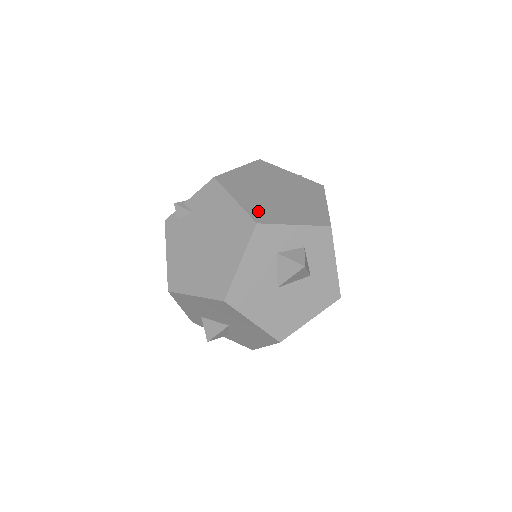
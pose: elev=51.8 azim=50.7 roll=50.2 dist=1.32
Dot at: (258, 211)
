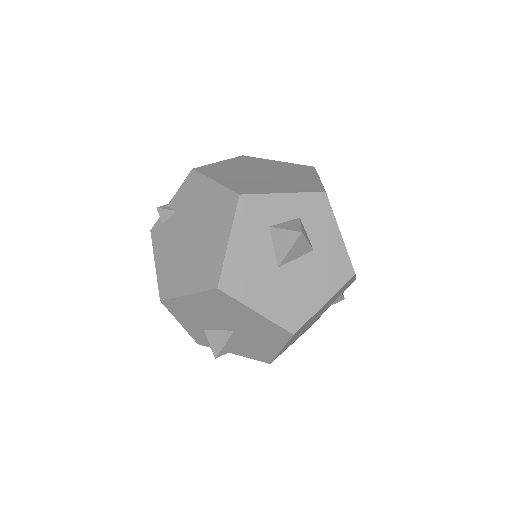
Dot at: (241, 187)
